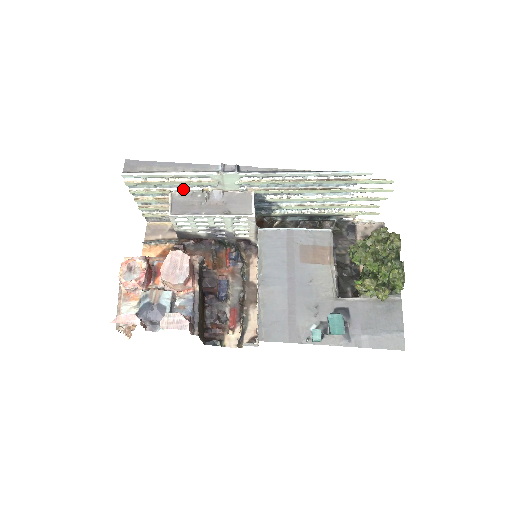
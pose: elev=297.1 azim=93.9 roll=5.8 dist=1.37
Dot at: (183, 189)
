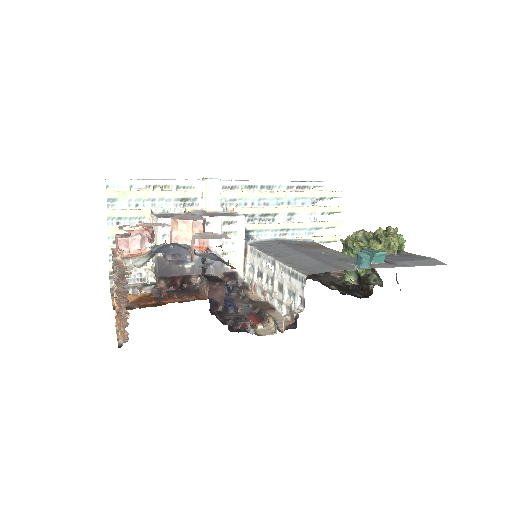
Dot at: (165, 208)
